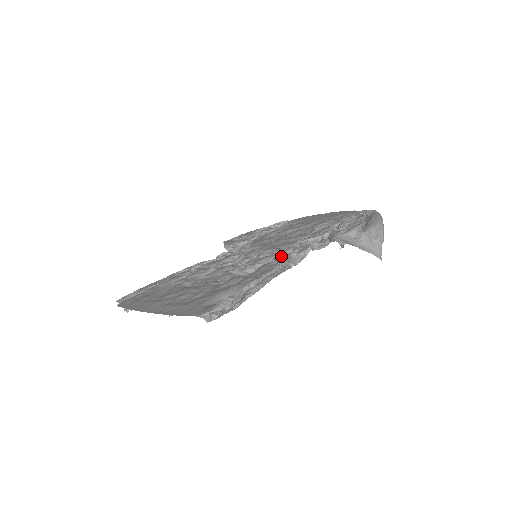
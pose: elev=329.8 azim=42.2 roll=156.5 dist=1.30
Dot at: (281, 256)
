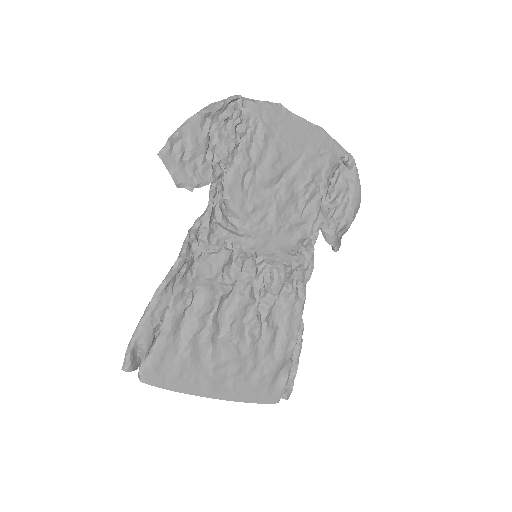
Dot at: (294, 279)
